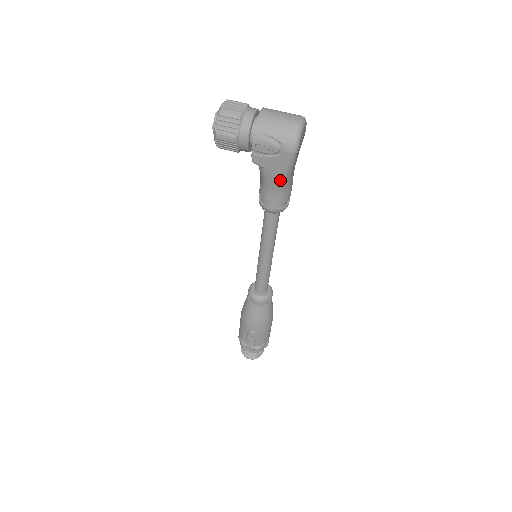
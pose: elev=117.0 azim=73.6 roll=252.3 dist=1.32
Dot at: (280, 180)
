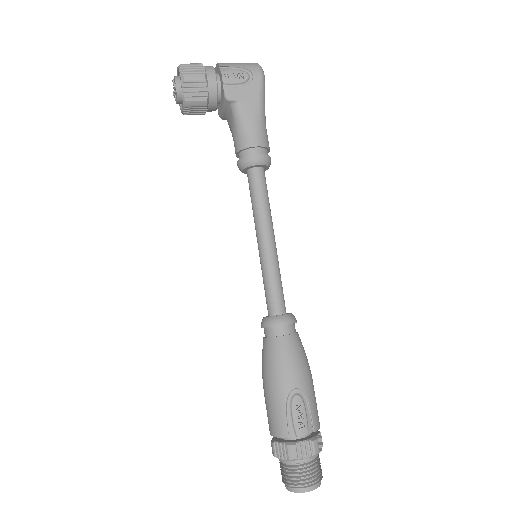
Dot at: (258, 112)
